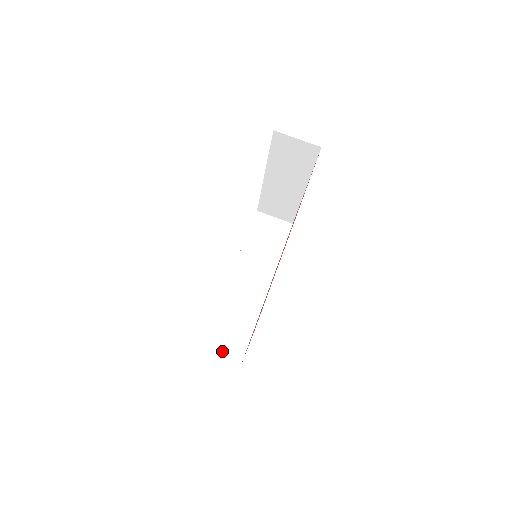
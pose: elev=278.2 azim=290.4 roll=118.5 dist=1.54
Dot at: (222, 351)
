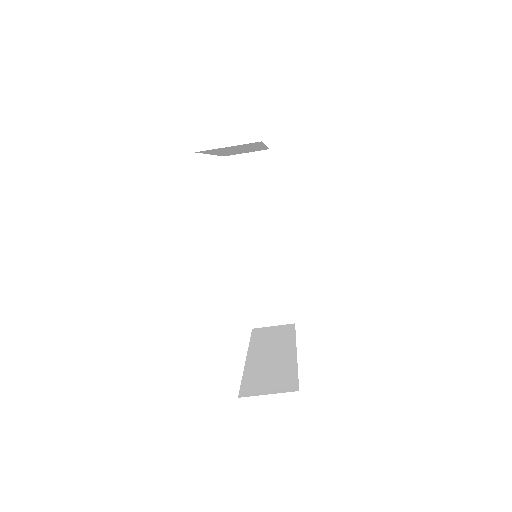
Dot at: (272, 319)
